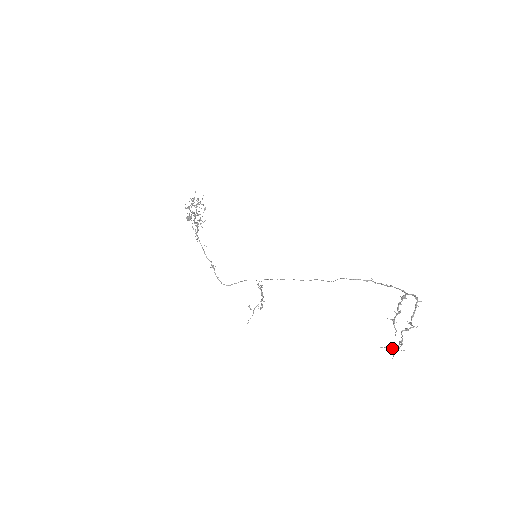
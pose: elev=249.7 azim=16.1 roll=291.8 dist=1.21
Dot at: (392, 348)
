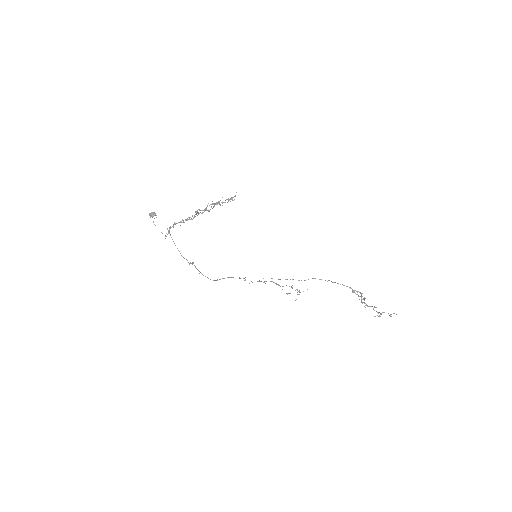
Dot at: (380, 316)
